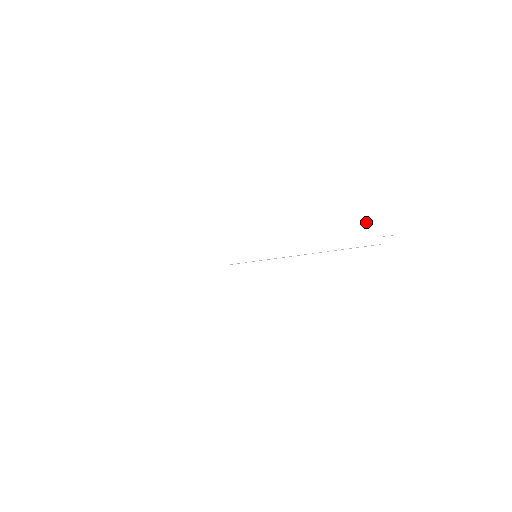
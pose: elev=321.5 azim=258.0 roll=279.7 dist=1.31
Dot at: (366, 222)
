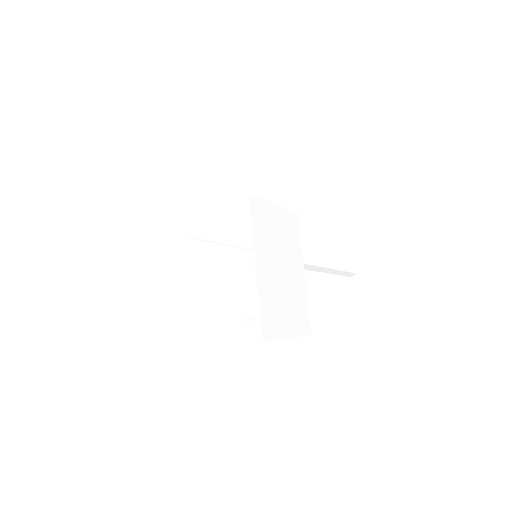
Dot at: (350, 251)
